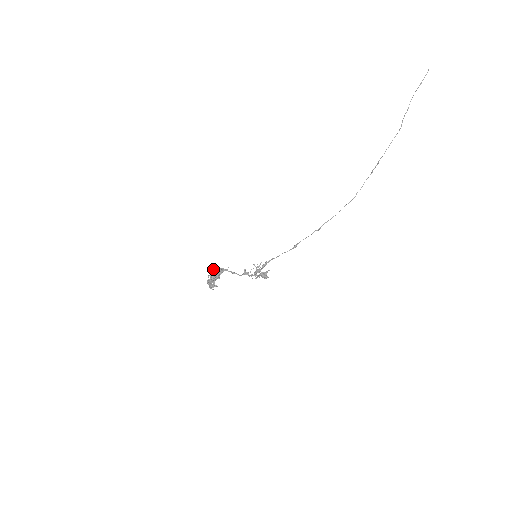
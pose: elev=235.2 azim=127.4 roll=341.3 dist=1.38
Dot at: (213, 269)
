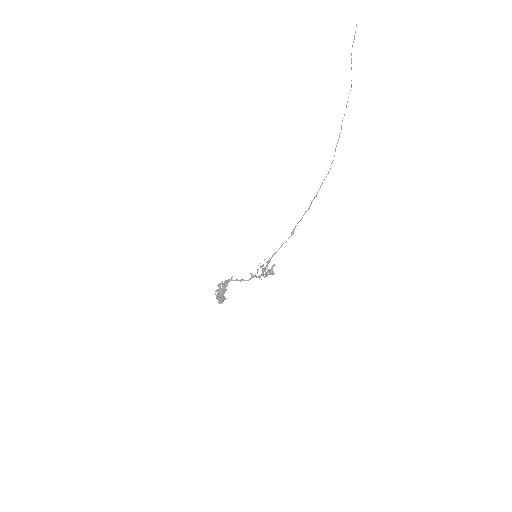
Dot at: (219, 284)
